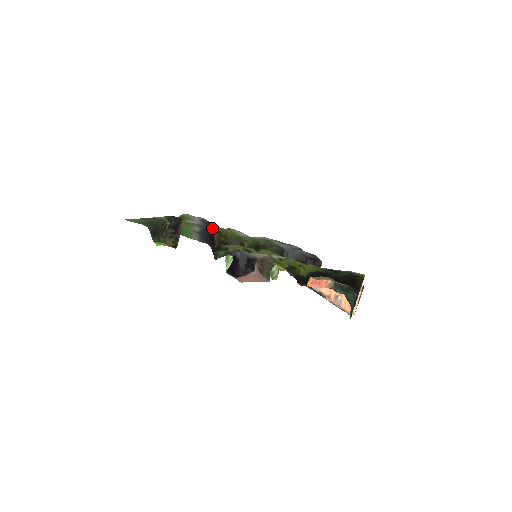
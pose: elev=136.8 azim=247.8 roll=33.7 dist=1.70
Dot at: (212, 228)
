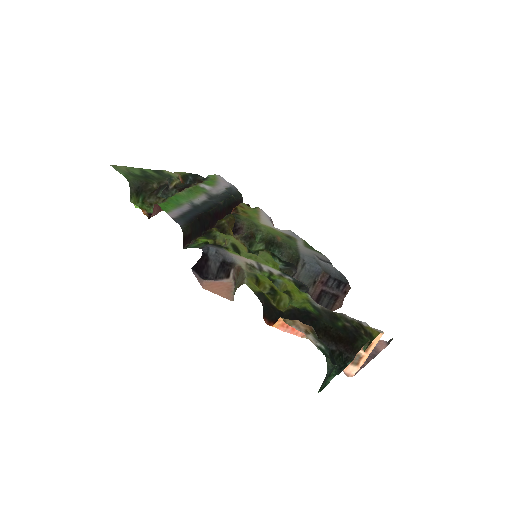
Dot at: (233, 202)
